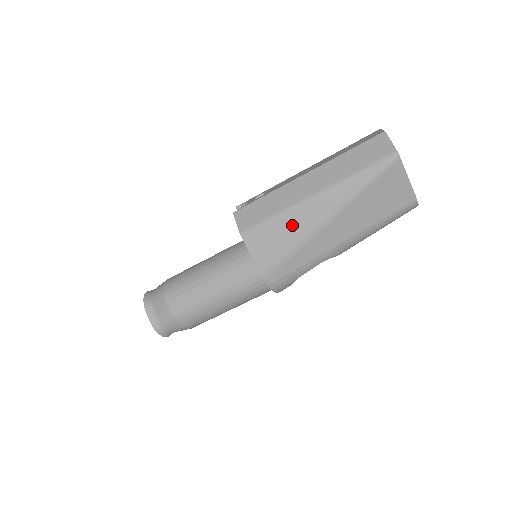
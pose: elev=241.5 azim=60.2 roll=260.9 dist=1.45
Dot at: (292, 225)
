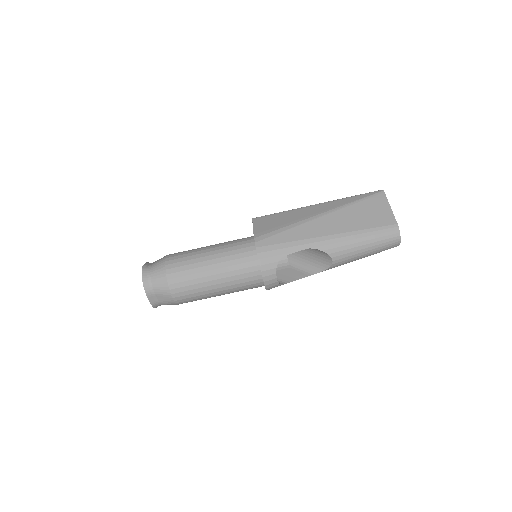
Dot at: (293, 215)
